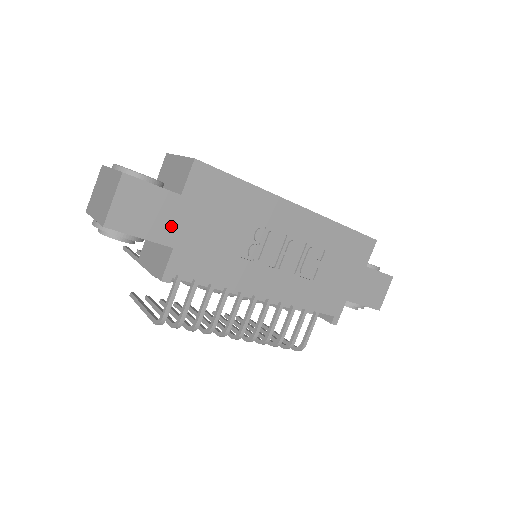
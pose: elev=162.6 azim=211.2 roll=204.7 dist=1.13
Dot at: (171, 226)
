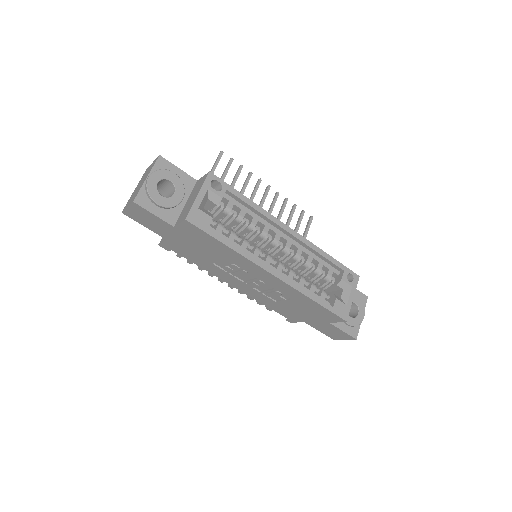
Dot at: (166, 233)
